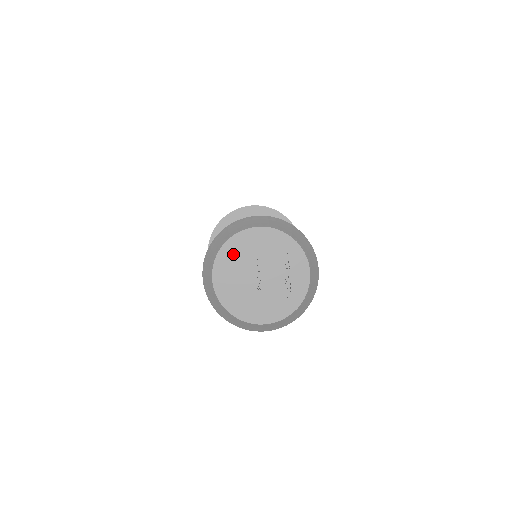
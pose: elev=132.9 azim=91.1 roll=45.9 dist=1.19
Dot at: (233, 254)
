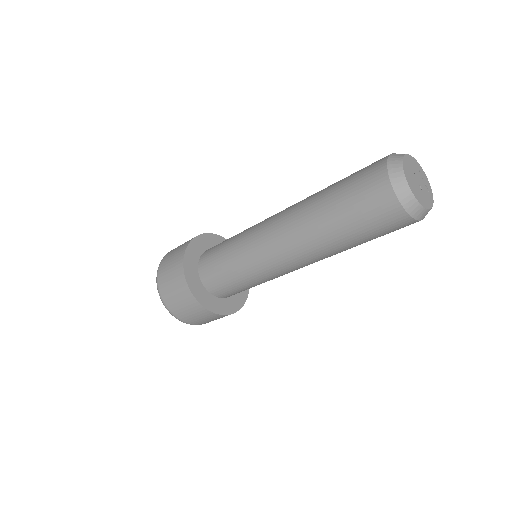
Dot at: (407, 170)
